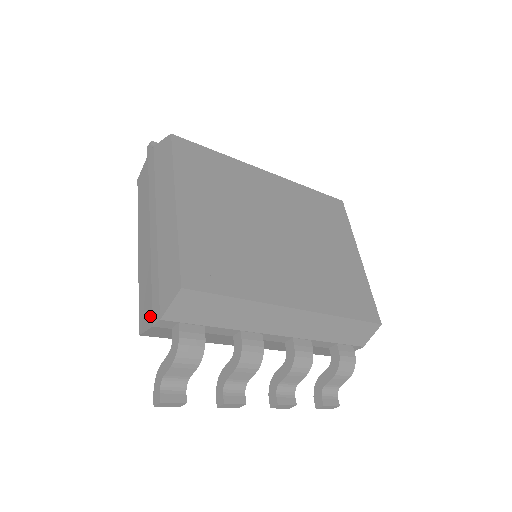
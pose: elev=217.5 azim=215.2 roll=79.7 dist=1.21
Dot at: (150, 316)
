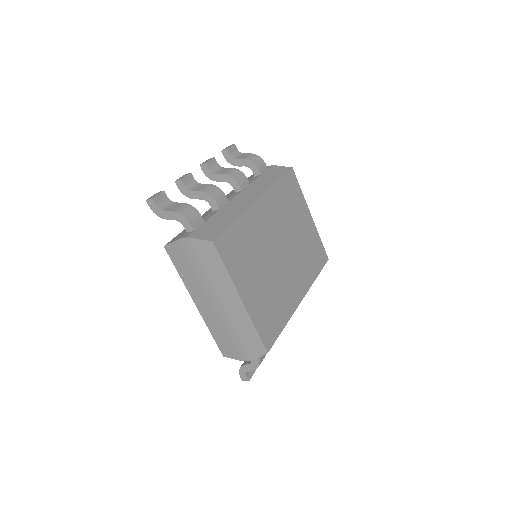
Dot at: (237, 355)
